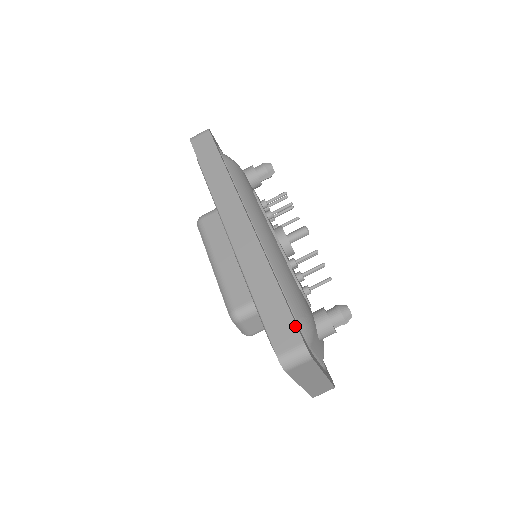
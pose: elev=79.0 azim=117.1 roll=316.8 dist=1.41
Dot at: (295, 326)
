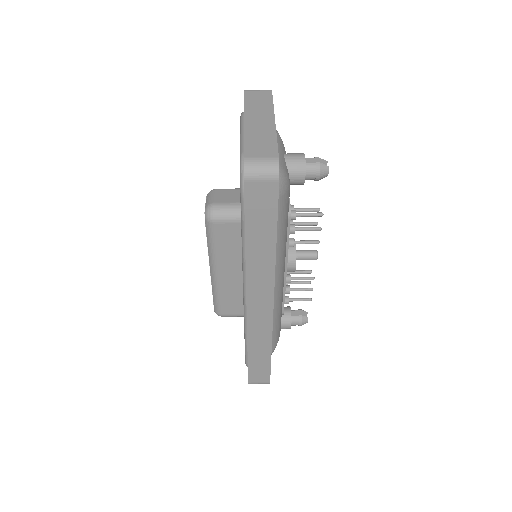
Dot at: occluded
